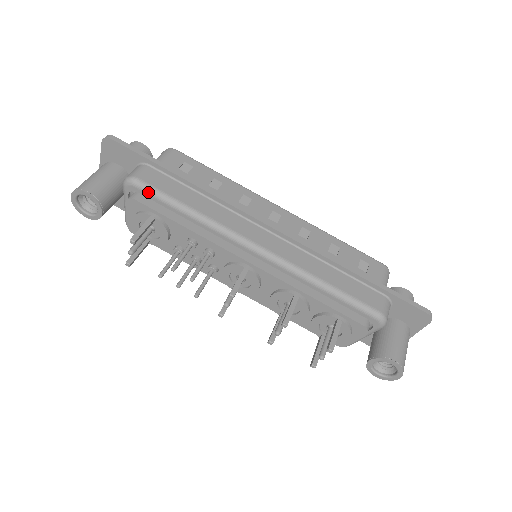
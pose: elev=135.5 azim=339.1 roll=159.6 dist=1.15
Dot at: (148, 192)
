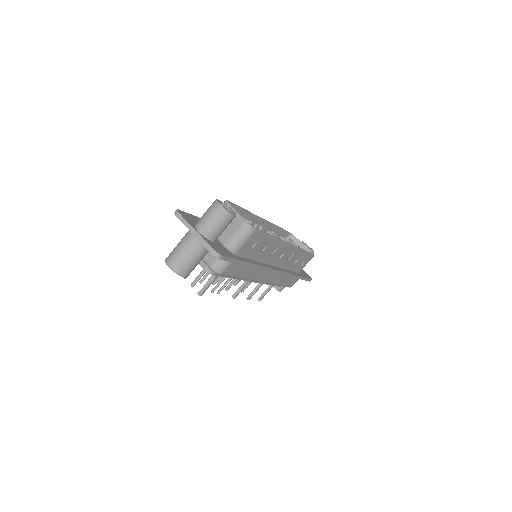
Dot at: occluded
